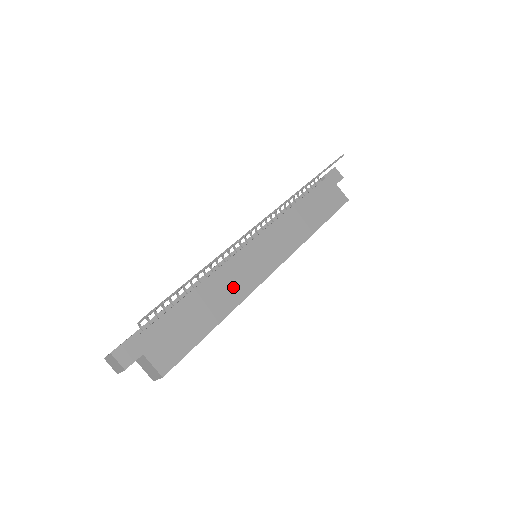
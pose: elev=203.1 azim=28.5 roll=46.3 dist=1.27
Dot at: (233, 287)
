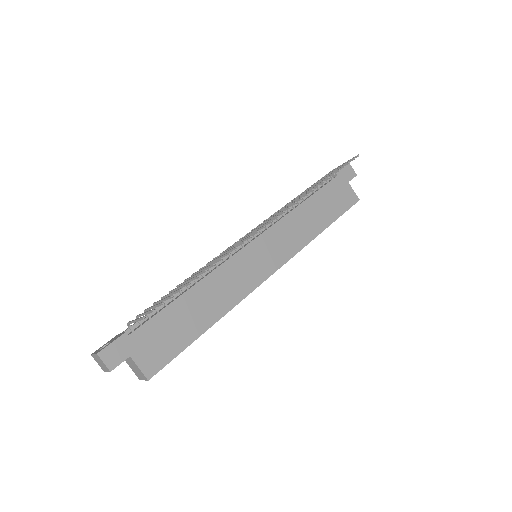
Dot at: (229, 289)
